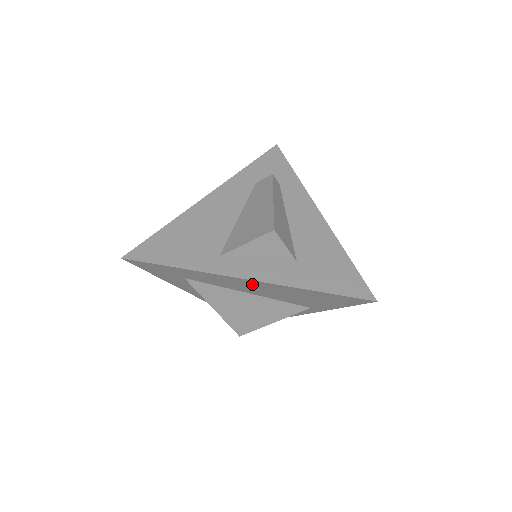
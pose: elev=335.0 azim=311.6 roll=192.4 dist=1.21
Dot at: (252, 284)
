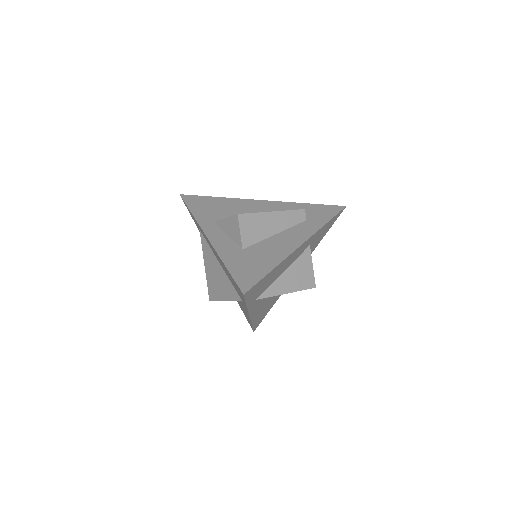
Dot at: (211, 246)
